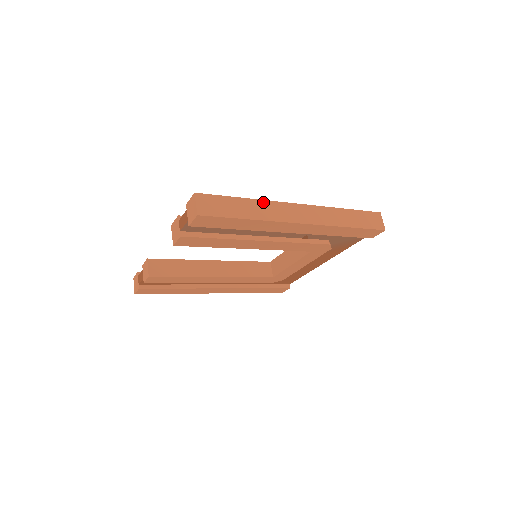
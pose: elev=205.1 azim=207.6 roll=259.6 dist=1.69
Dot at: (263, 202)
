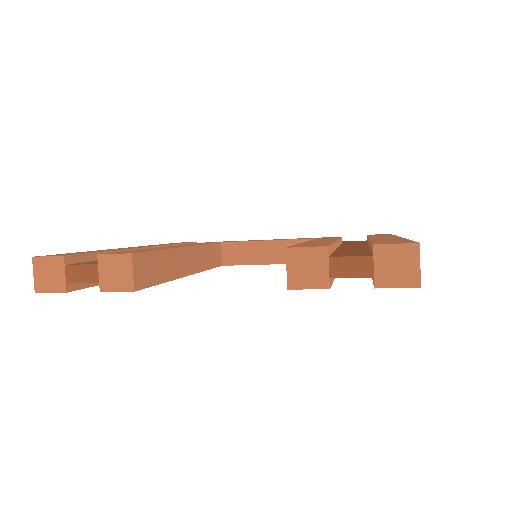
Dot at: occluded
